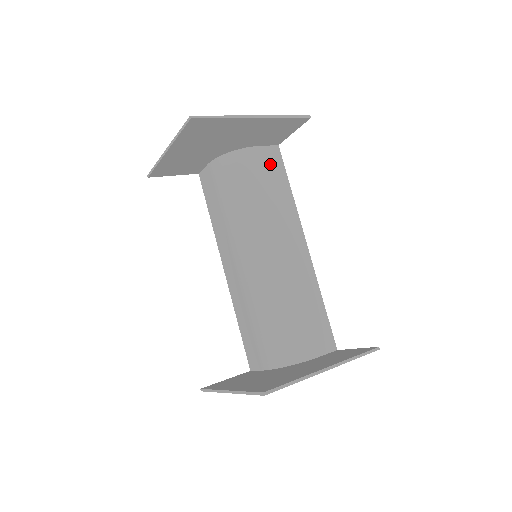
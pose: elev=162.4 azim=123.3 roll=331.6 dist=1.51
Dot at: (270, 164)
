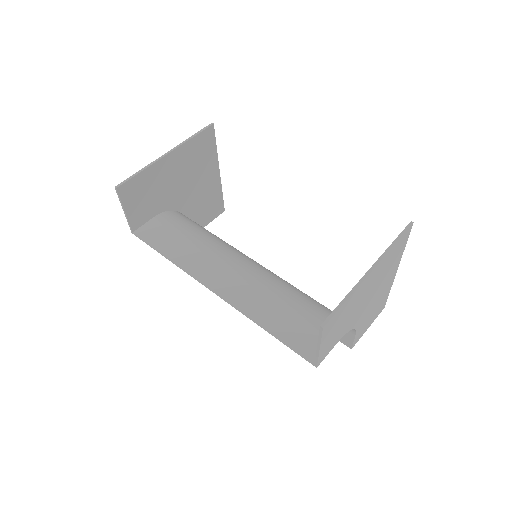
Dot at: occluded
